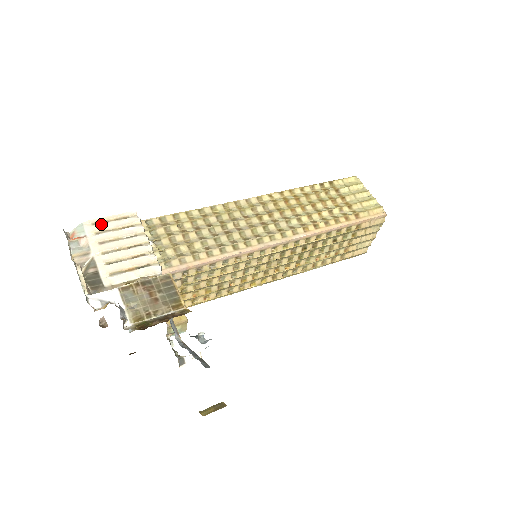
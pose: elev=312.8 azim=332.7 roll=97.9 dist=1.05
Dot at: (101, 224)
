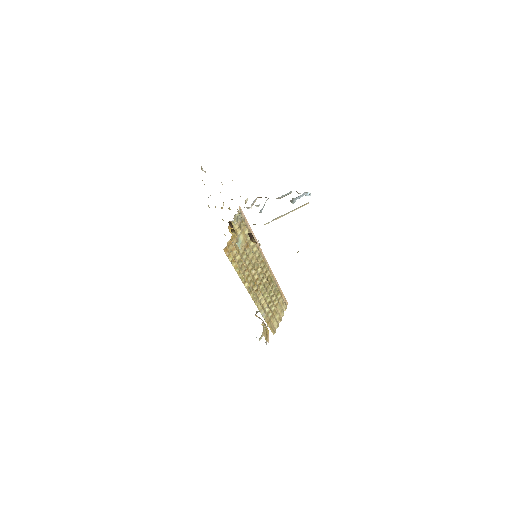
Dot at: occluded
